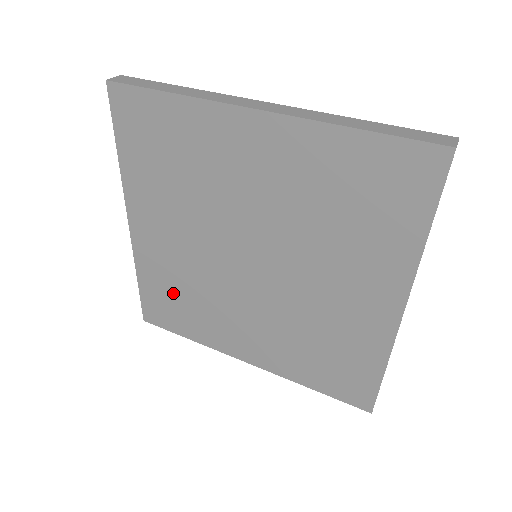
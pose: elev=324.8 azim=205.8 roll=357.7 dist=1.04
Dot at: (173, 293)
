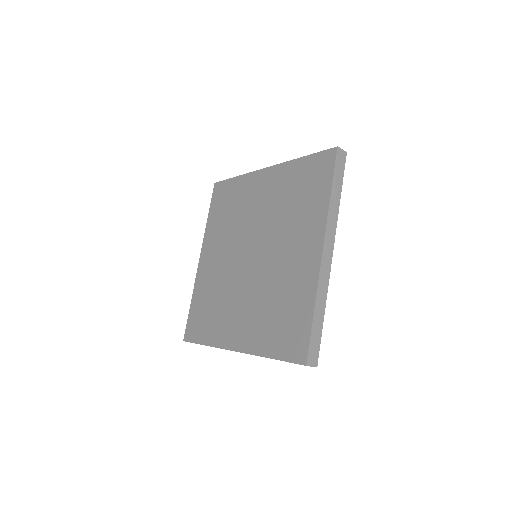
Dot at: (207, 304)
